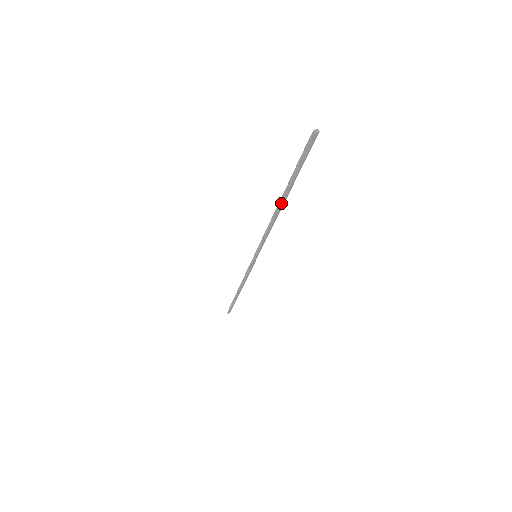
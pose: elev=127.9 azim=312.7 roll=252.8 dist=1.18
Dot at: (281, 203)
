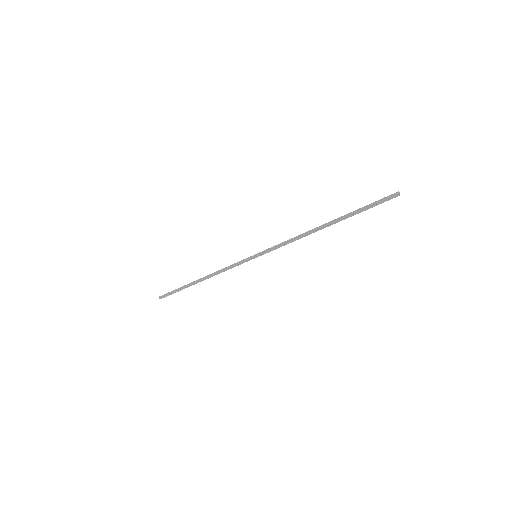
Dot at: (328, 226)
